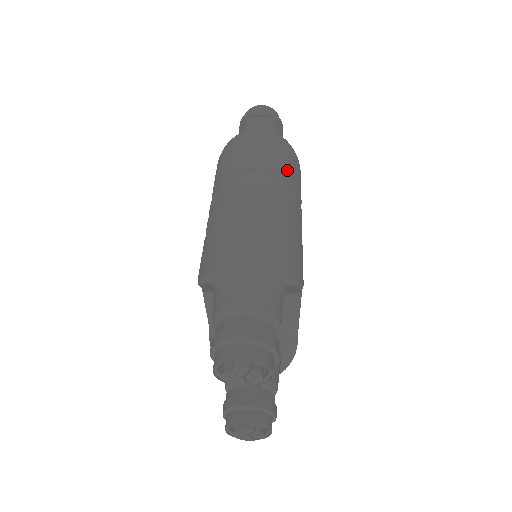
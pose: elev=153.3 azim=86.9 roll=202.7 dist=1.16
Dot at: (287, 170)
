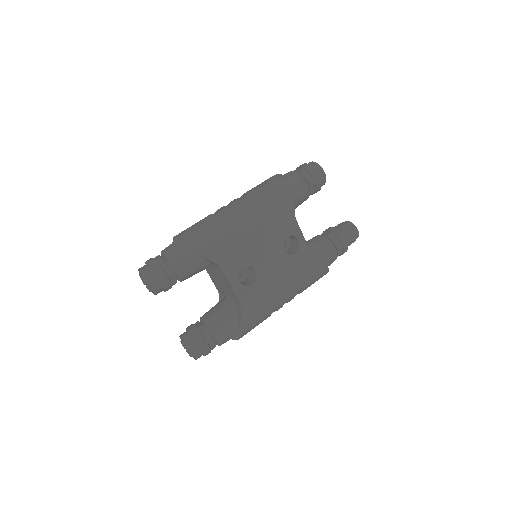
Dot at: (264, 197)
